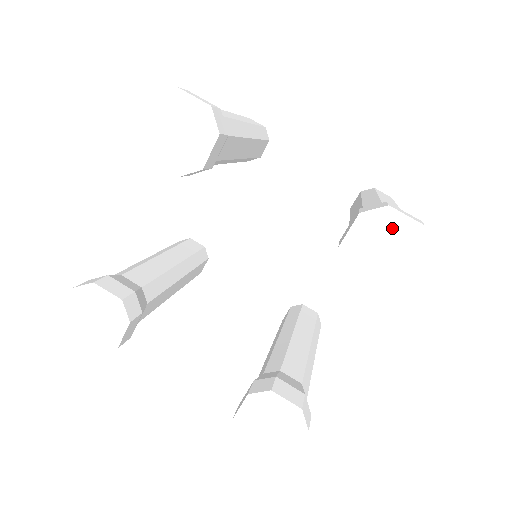
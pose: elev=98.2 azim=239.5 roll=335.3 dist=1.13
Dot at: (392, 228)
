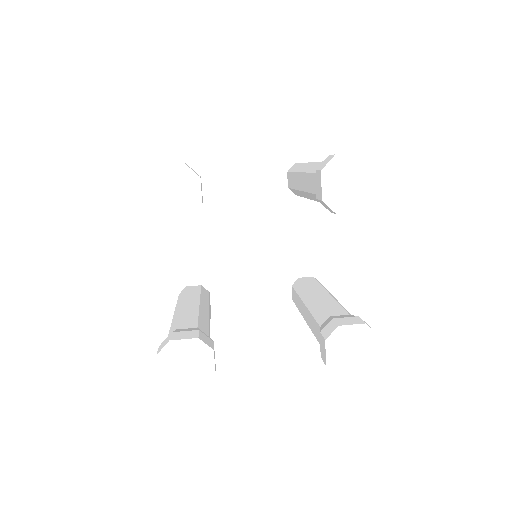
Dot at: (346, 167)
